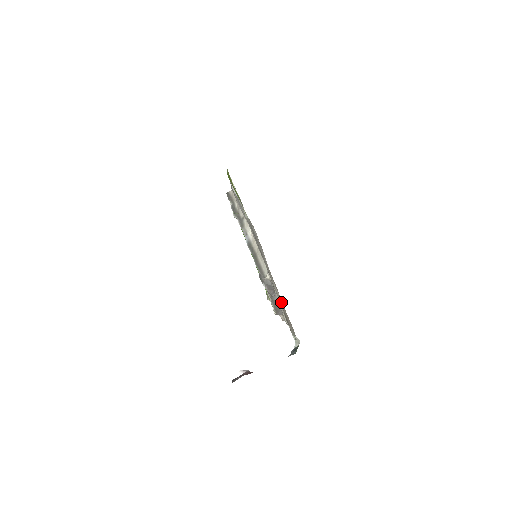
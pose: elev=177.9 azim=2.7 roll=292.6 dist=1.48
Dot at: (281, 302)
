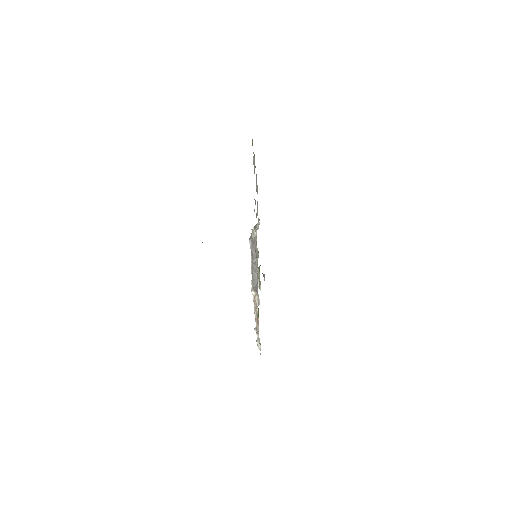
Dot at: occluded
